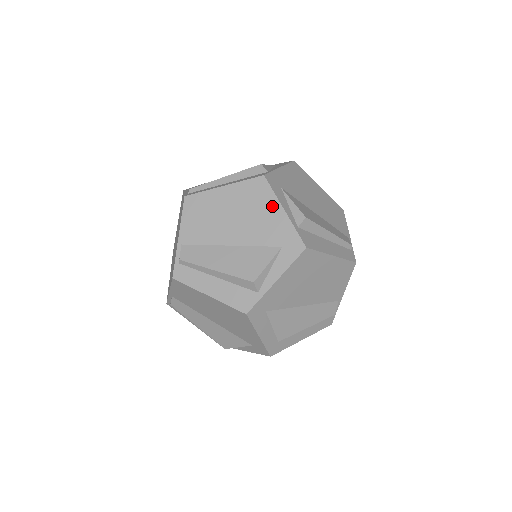
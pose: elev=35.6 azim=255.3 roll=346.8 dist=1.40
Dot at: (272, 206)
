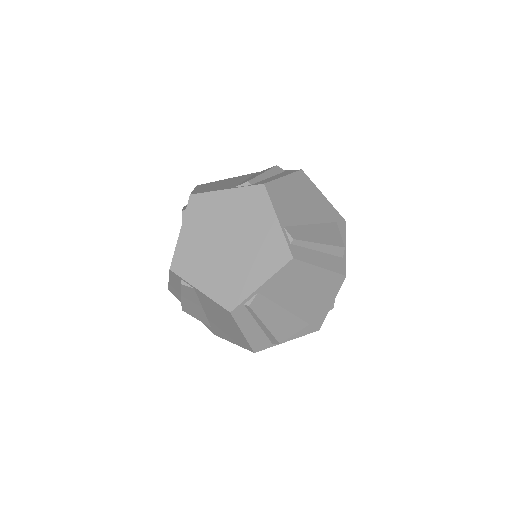
Dot at: (317, 193)
